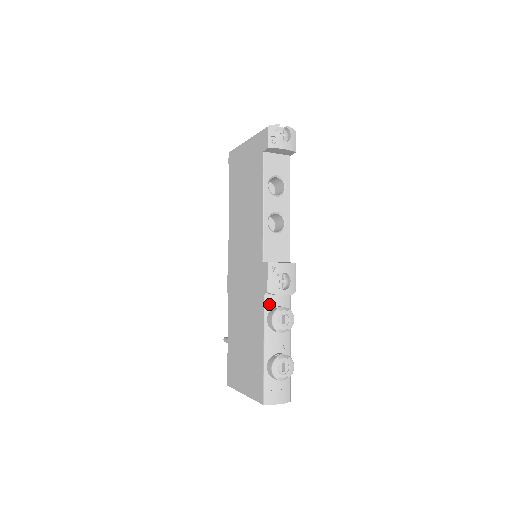
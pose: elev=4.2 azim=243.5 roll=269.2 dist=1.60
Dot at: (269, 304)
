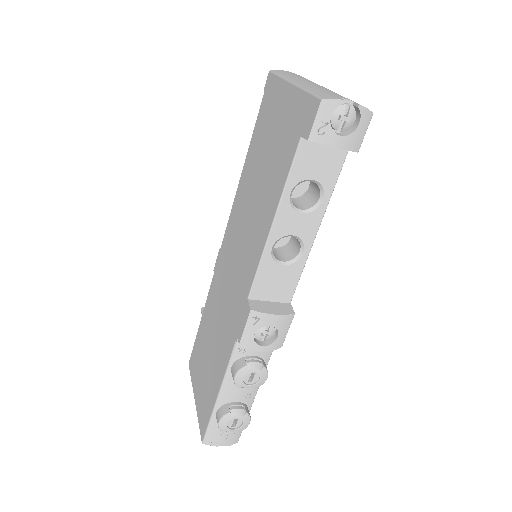
Dot at: (240, 351)
